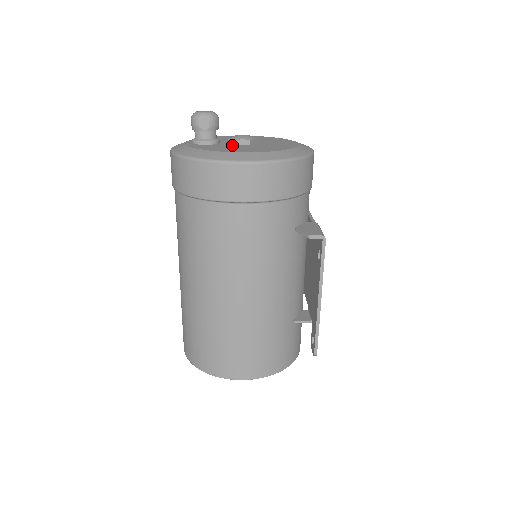
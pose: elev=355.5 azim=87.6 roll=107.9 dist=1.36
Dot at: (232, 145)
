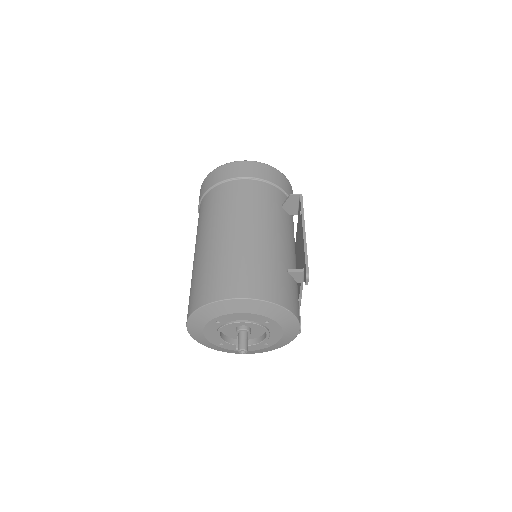
Dot at: occluded
